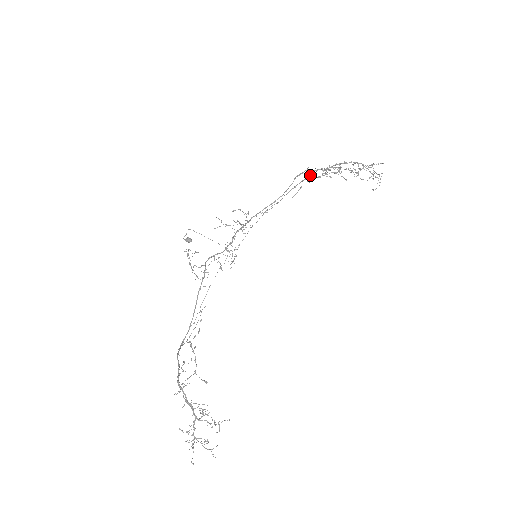
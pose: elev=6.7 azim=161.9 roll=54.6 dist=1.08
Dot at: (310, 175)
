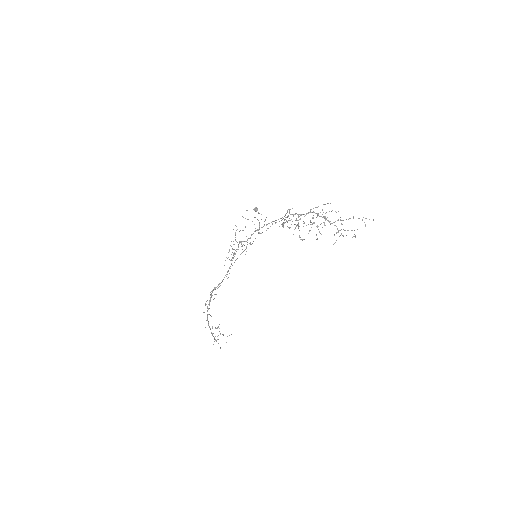
Dot at: (284, 219)
